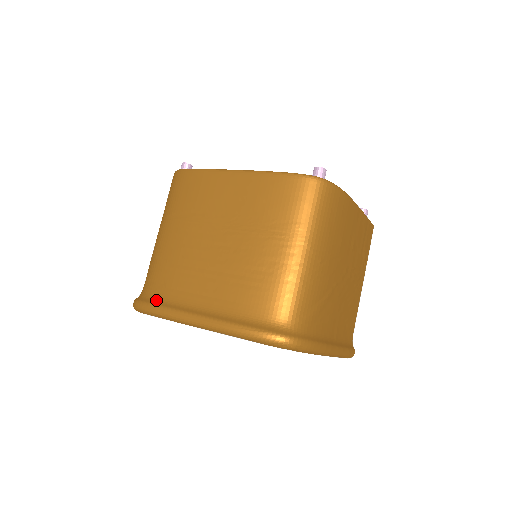
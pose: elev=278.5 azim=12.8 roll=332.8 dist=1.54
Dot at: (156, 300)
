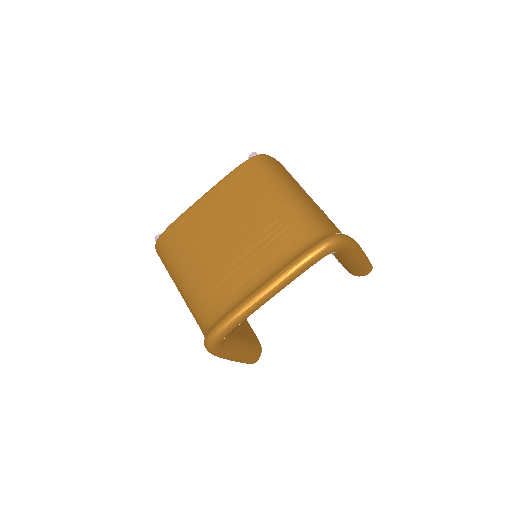
Dot at: (223, 315)
